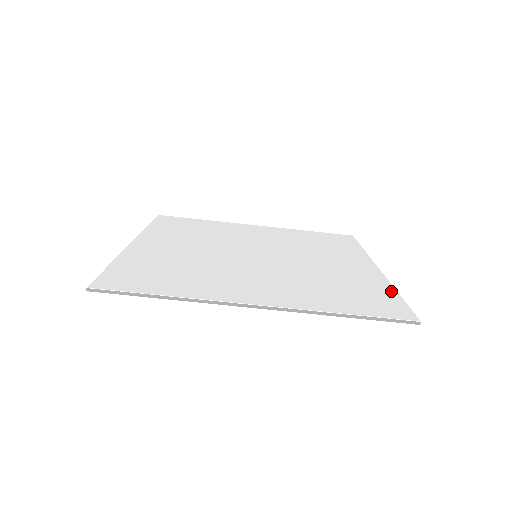
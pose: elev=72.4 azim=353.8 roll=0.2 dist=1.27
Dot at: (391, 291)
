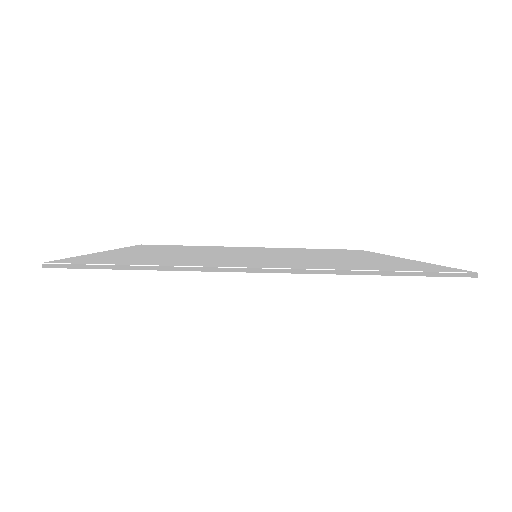
Dot at: (426, 263)
